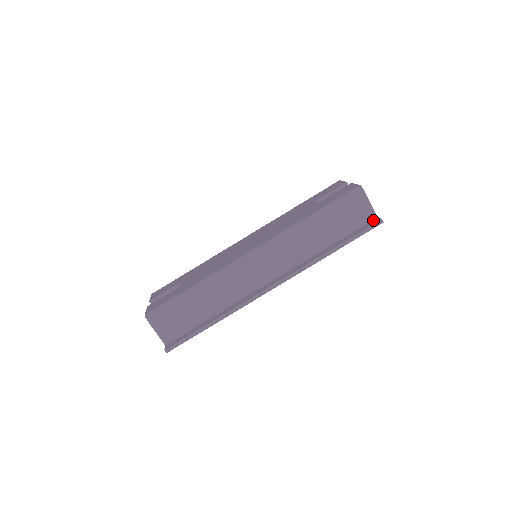
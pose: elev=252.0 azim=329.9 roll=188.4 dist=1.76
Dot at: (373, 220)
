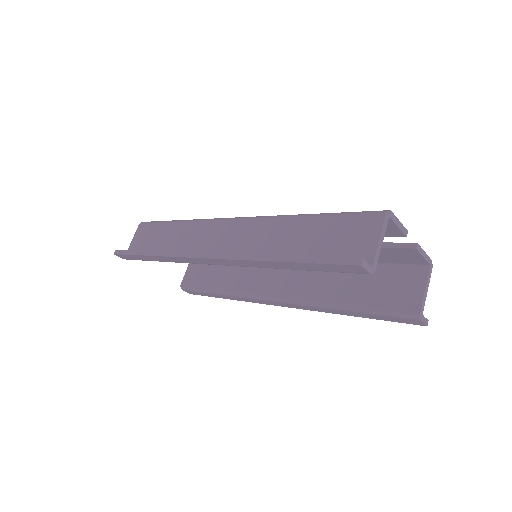
Dot at: occluded
